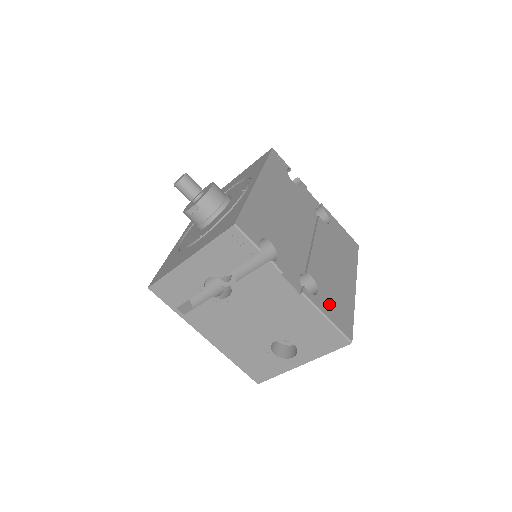
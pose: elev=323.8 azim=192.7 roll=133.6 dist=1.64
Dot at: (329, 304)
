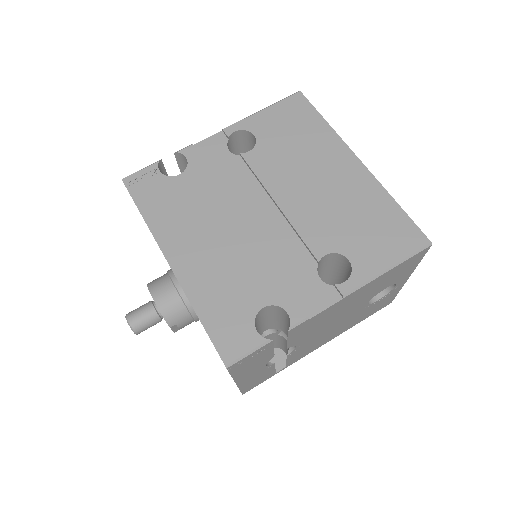
Dot at: (370, 249)
